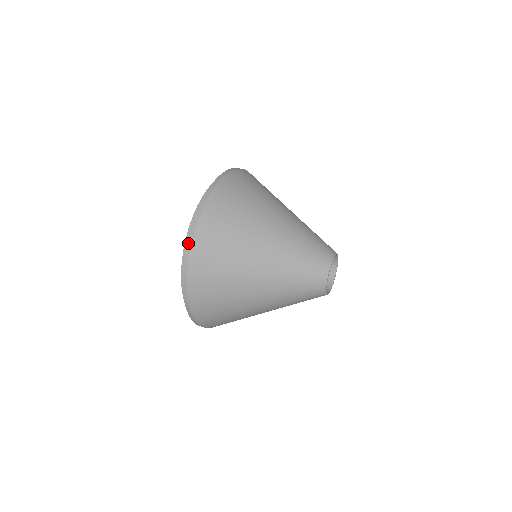
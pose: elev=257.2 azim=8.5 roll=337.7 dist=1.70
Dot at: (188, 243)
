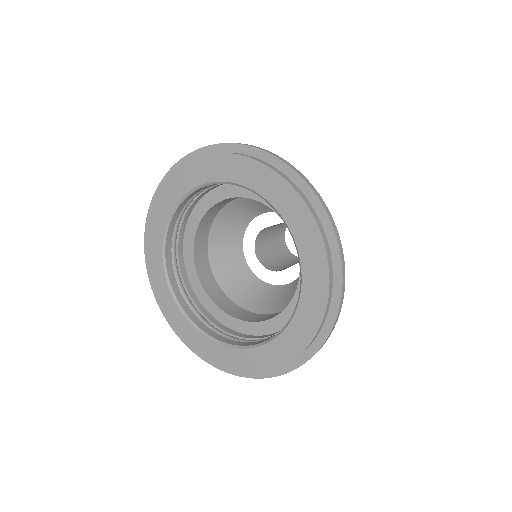
Dot at: occluded
